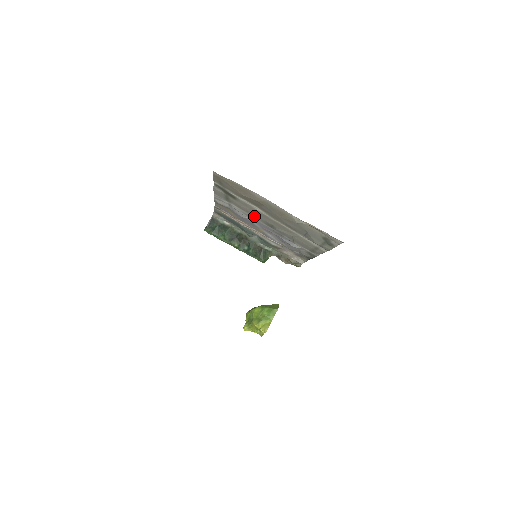
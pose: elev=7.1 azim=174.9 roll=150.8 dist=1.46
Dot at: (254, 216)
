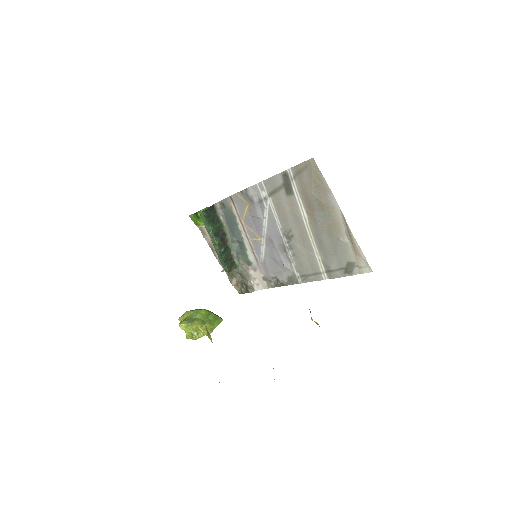
Dot at: (282, 220)
